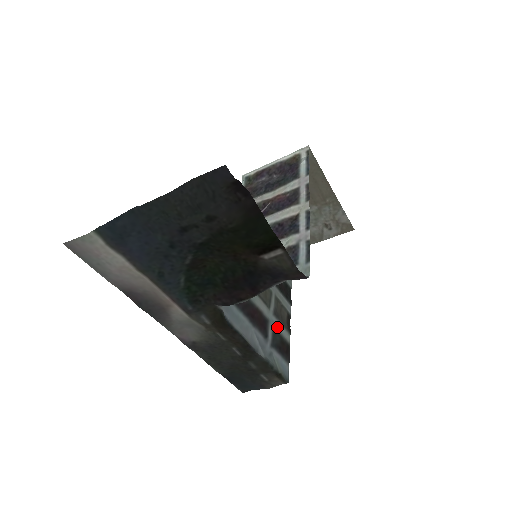
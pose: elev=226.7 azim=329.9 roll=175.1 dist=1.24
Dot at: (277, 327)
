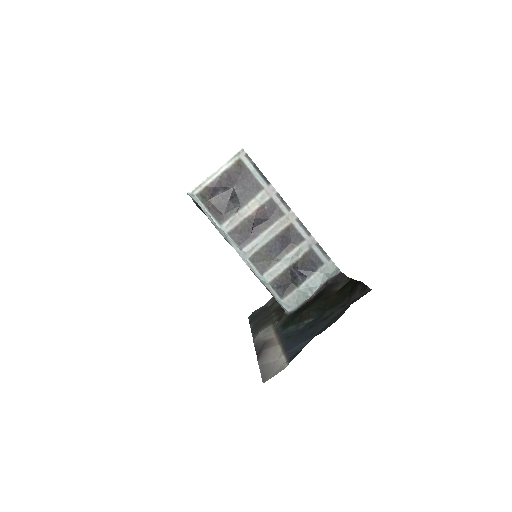
Dot at: occluded
